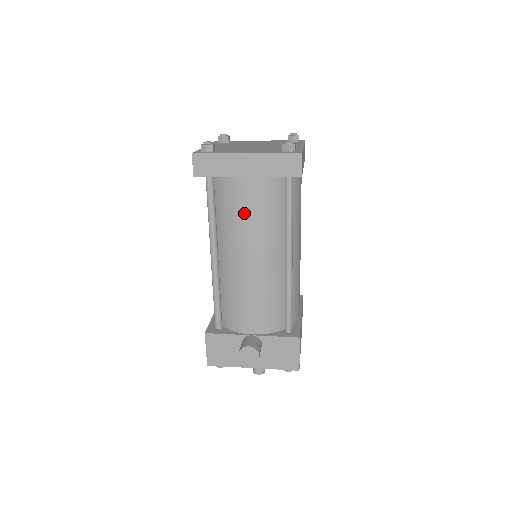
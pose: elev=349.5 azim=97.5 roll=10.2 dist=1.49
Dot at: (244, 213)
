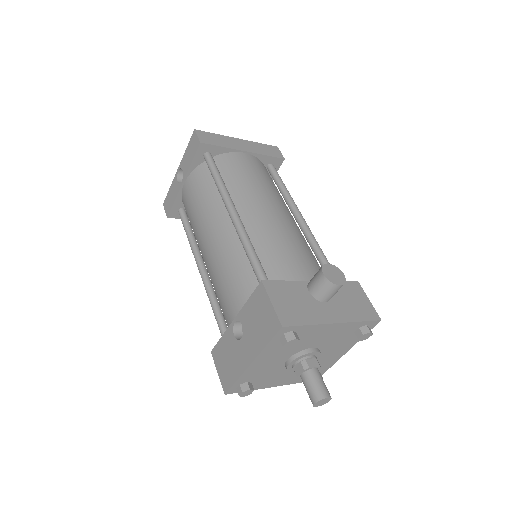
Dot at: (253, 175)
